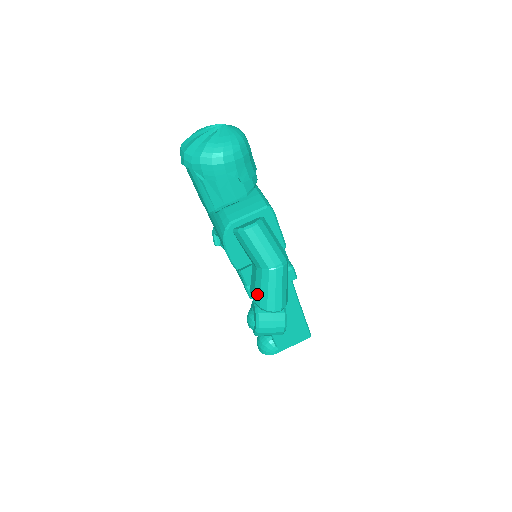
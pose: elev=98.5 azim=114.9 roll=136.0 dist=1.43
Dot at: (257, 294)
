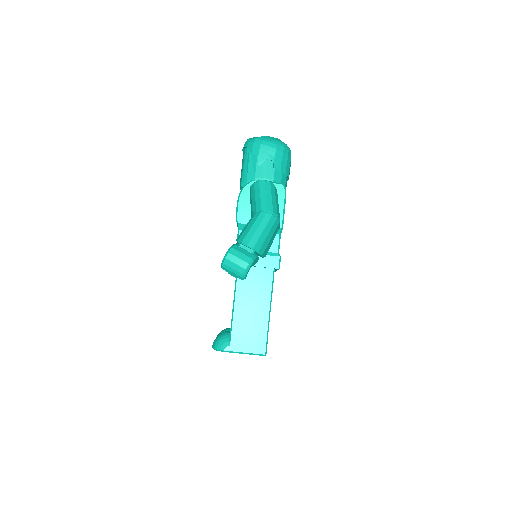
Dot at: (242, 232)
